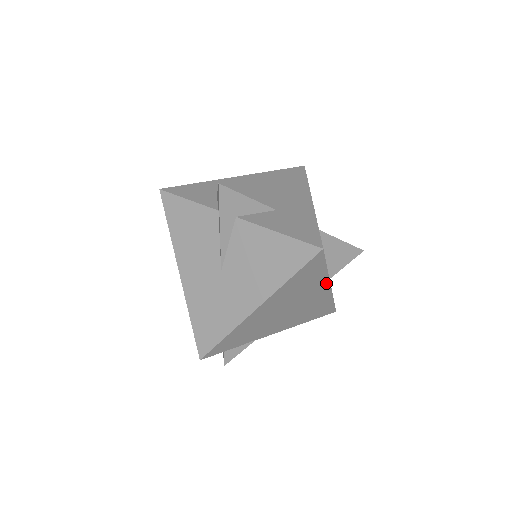
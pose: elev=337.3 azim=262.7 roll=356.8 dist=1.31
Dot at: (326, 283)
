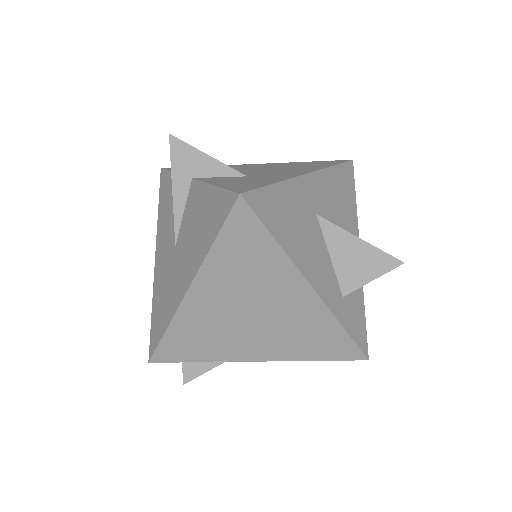
Dot at: (299, 279)
